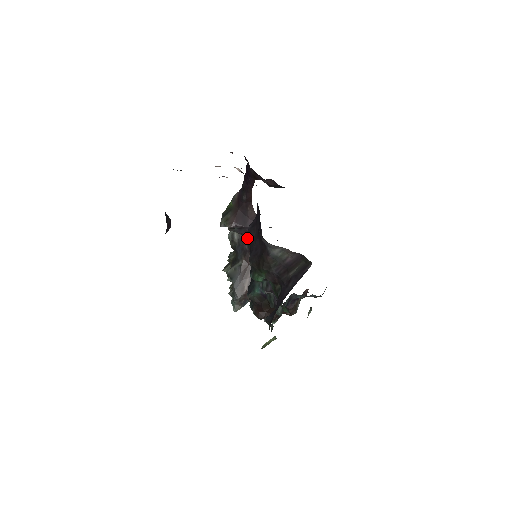
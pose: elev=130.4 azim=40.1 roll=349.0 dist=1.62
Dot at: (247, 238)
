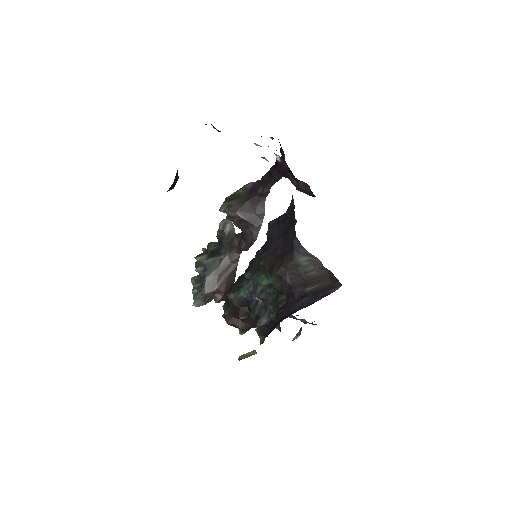
Dot at: (241, 234)
